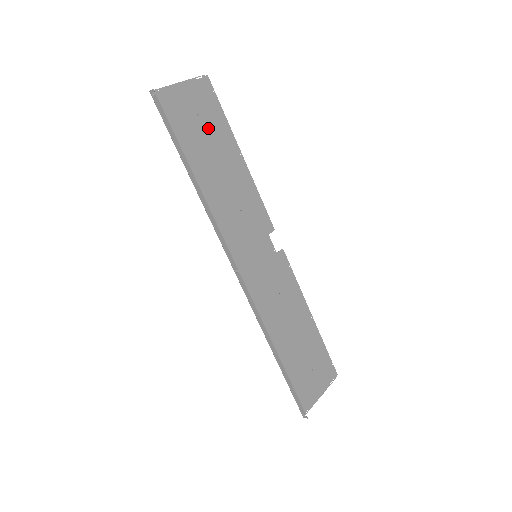
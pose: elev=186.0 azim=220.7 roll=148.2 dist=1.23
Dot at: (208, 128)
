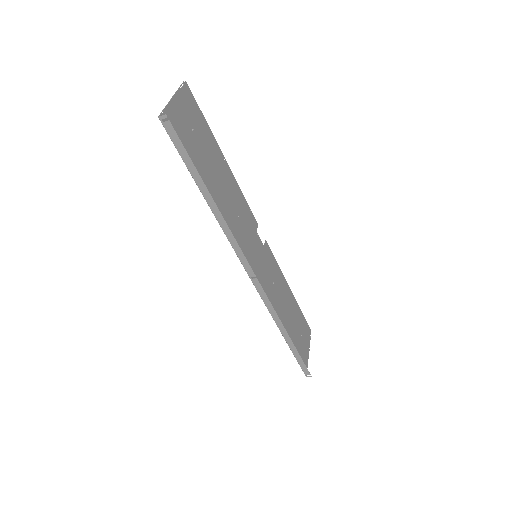
Dot at: (201, 141)
